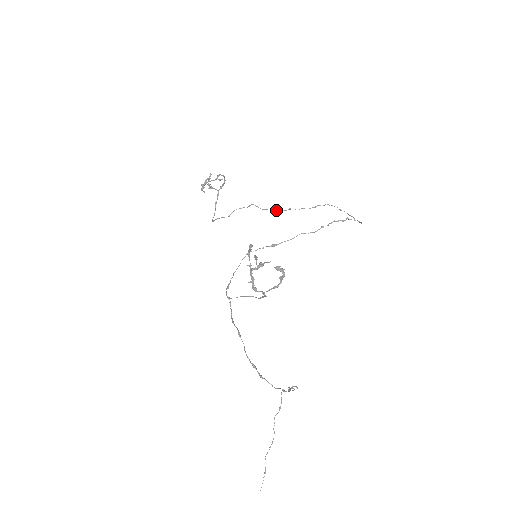
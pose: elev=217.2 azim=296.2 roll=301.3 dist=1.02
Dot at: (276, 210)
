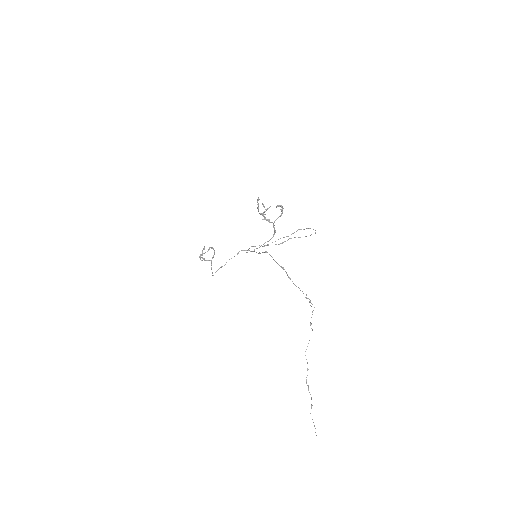
Dot at: occluded
